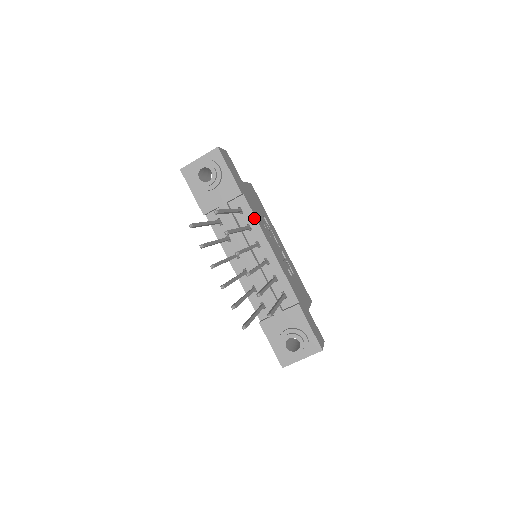
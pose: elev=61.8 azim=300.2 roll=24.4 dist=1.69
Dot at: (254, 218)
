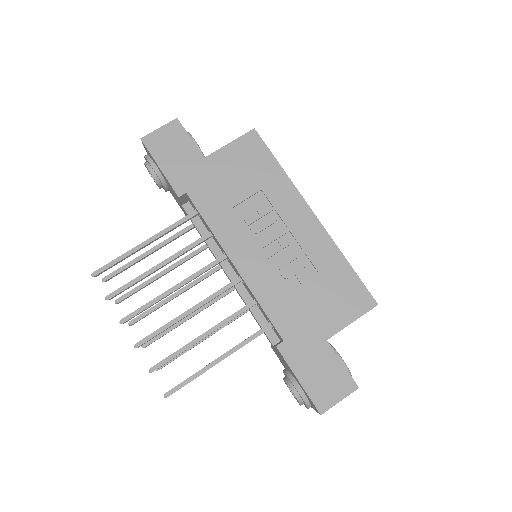
Dot at: (206, 224)
